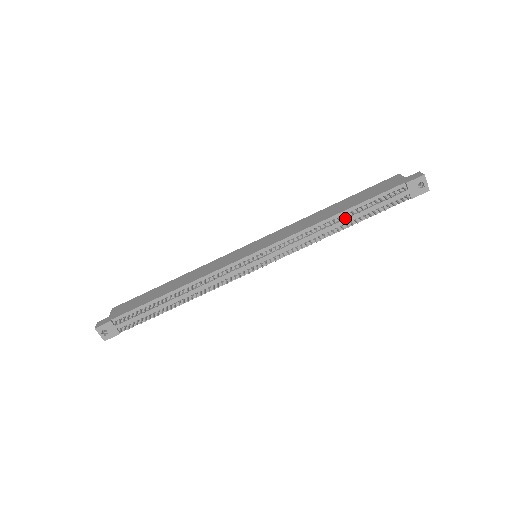
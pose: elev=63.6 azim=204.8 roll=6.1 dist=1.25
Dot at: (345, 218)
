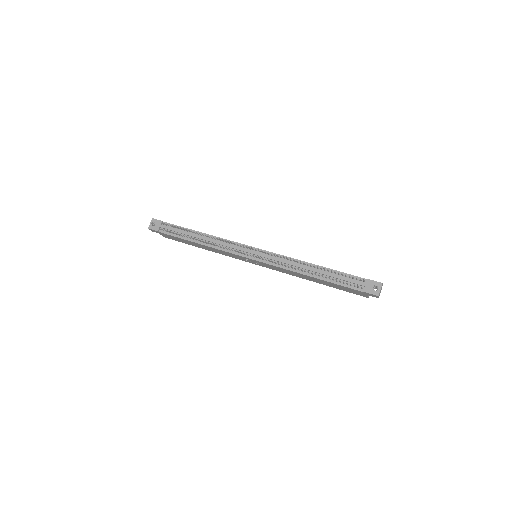
Dot at: (317, 266)
